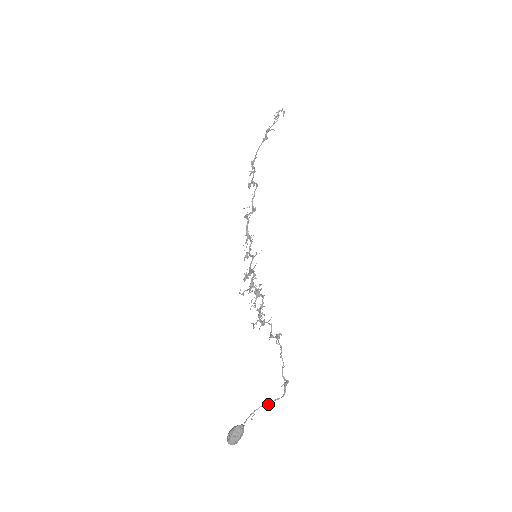
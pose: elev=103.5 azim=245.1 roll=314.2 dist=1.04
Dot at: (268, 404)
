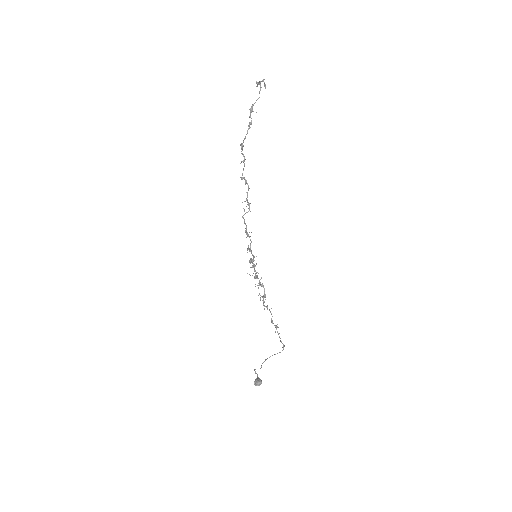
Dot at: occluded
